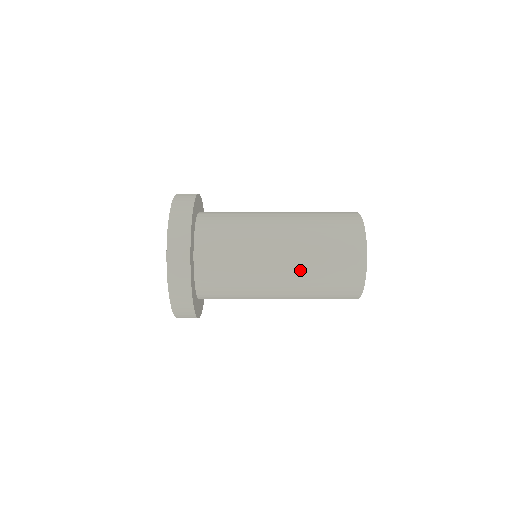
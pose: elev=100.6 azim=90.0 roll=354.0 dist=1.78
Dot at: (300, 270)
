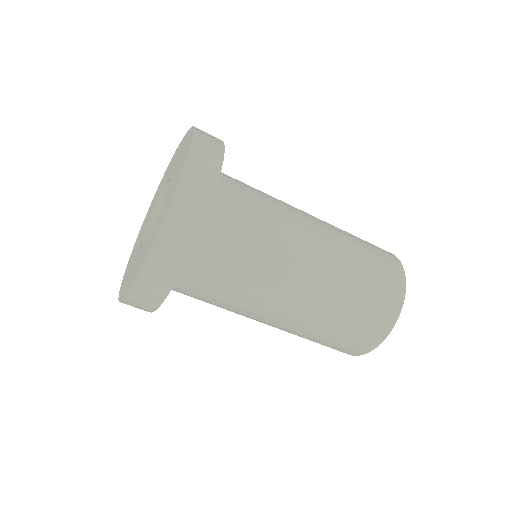
Dot at: (302, 325)
